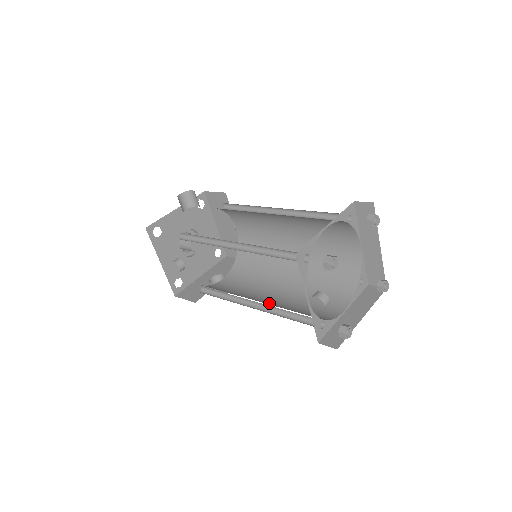
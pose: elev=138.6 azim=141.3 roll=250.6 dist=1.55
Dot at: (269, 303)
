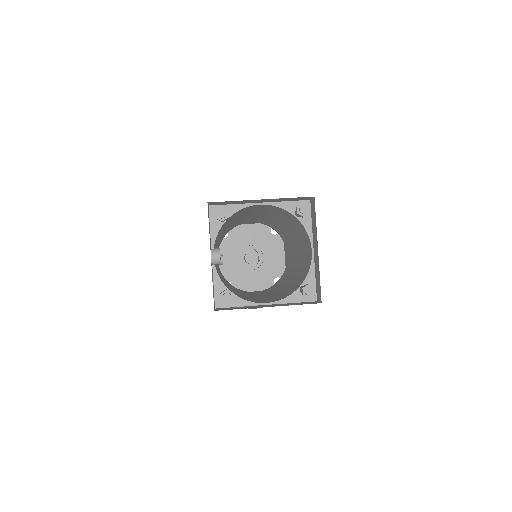
Dot at: occluded
